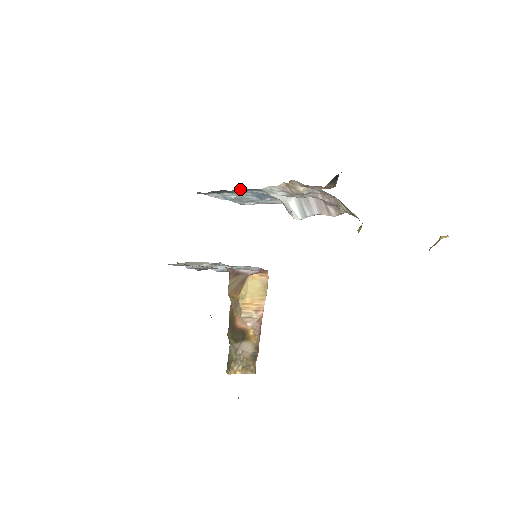
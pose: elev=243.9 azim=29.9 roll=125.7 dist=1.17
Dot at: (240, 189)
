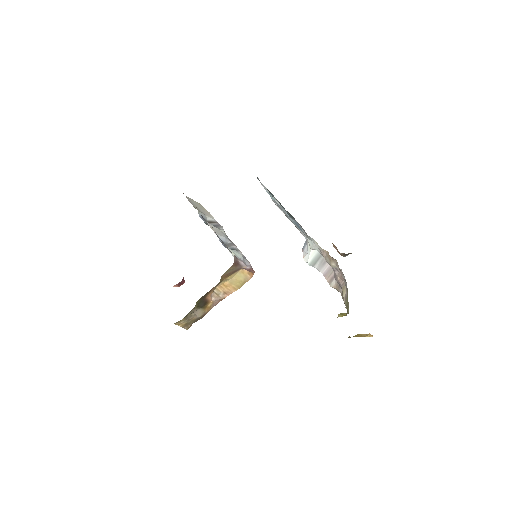
Dot at: (292, 216)
